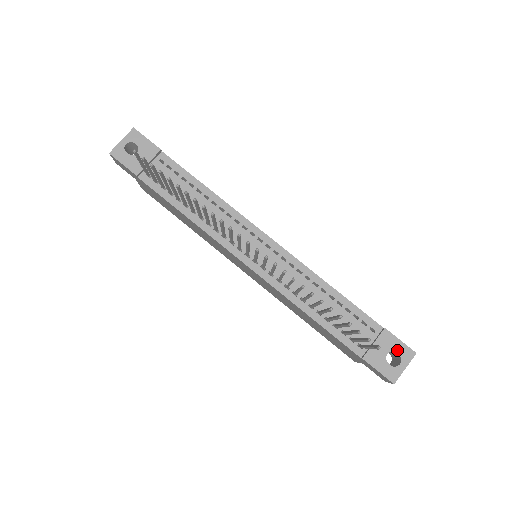
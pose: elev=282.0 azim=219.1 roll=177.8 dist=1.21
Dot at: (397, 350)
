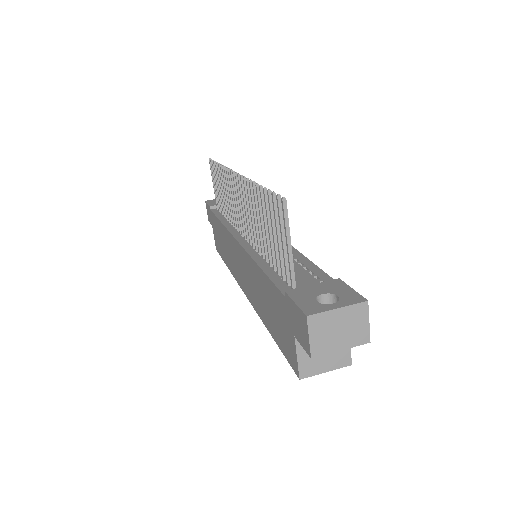
Dot at: (340, 294)
